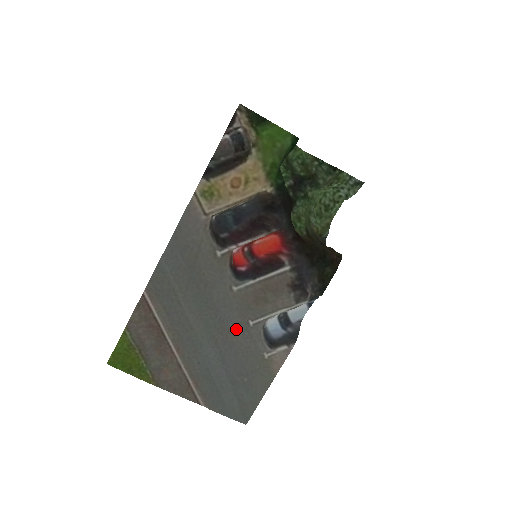
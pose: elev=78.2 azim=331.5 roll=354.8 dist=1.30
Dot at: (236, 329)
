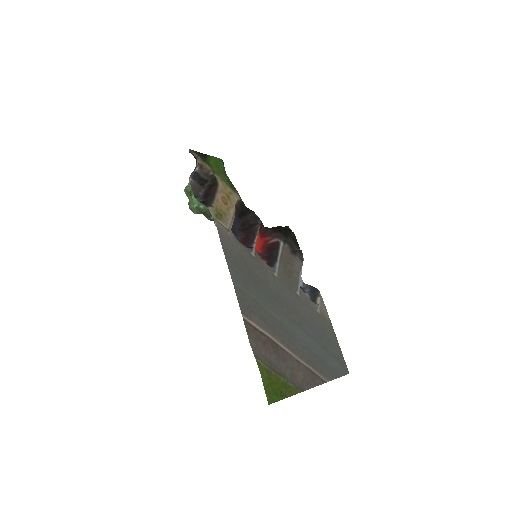
Dot at: (296, 304)
